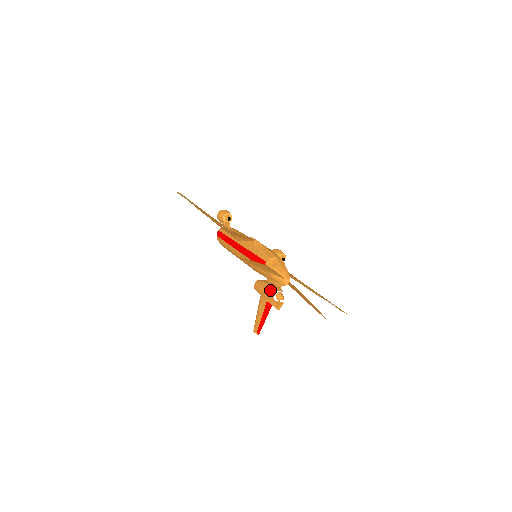
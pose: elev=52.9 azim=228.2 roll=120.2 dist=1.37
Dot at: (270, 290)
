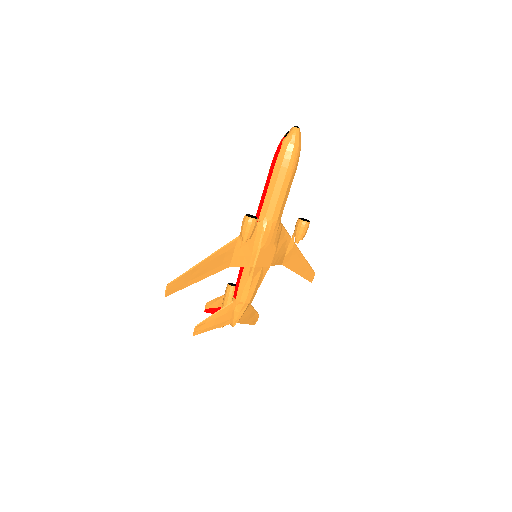
Dot at: occluded
